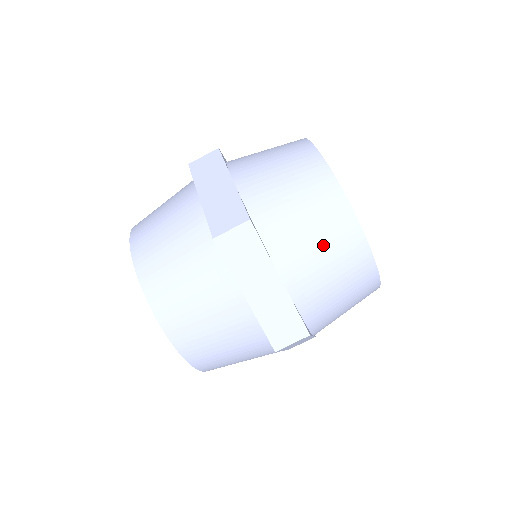
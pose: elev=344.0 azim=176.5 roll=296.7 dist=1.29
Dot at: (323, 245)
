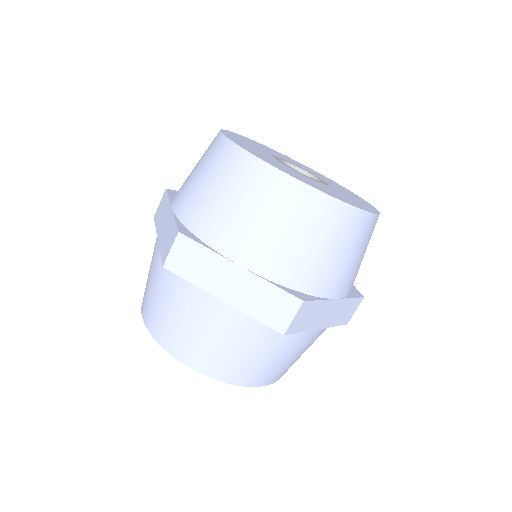
Dot at: (351, 252)
